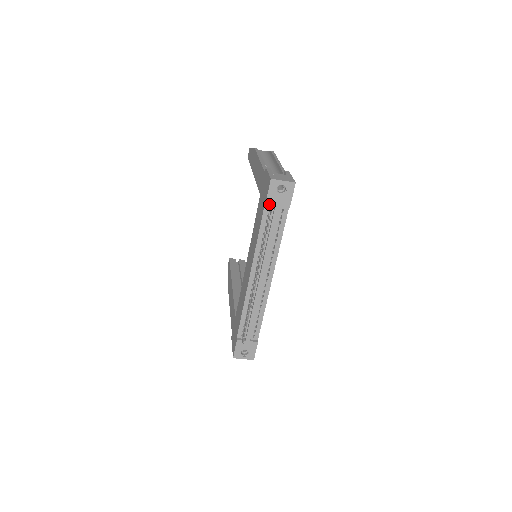
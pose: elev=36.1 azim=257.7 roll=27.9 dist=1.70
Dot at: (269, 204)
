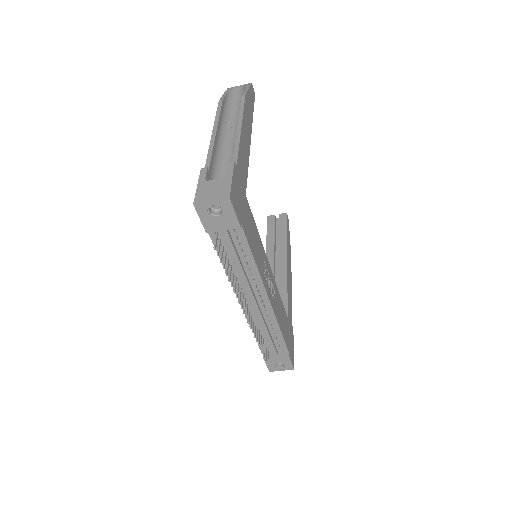
Dot at: (211, 231)
